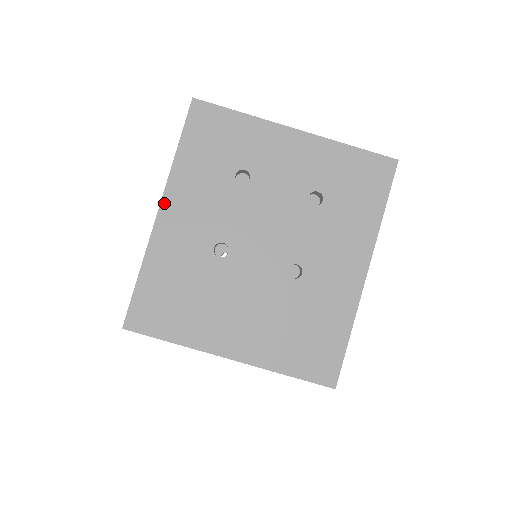
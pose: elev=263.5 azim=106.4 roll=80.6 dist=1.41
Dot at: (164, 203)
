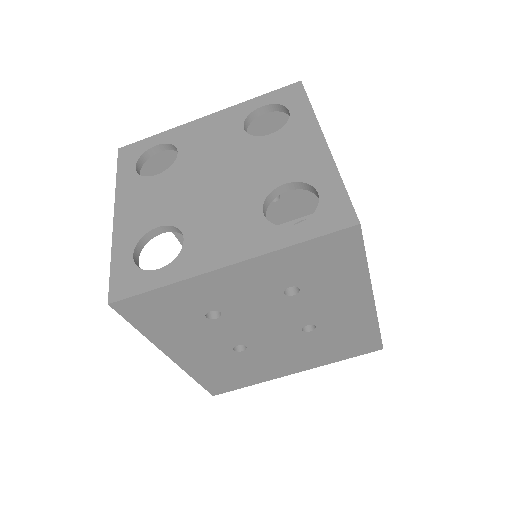
Dot at: (170, 355)
